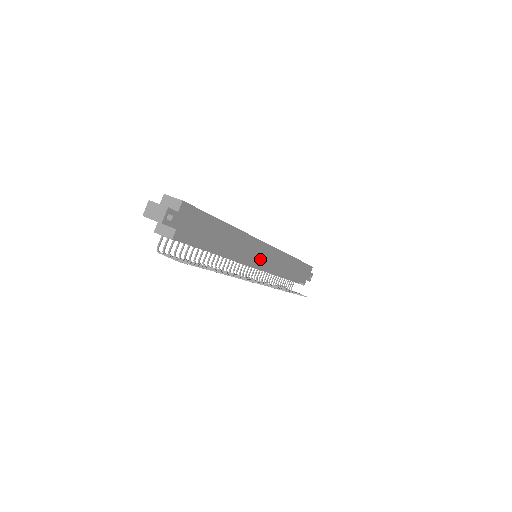
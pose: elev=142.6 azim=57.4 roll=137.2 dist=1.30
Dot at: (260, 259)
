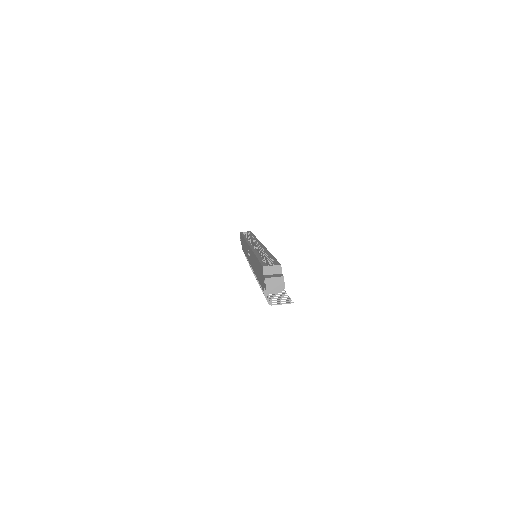
Dot at: occluded
